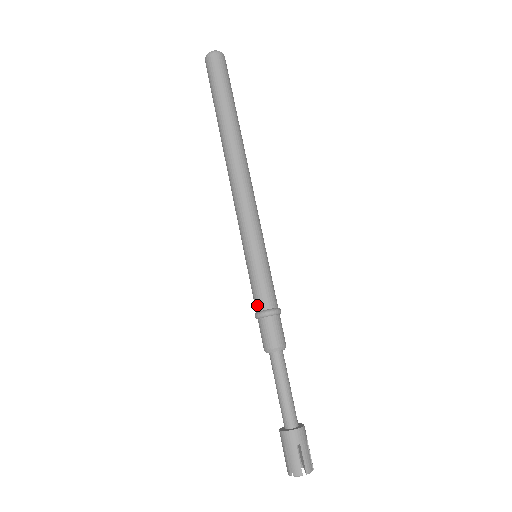
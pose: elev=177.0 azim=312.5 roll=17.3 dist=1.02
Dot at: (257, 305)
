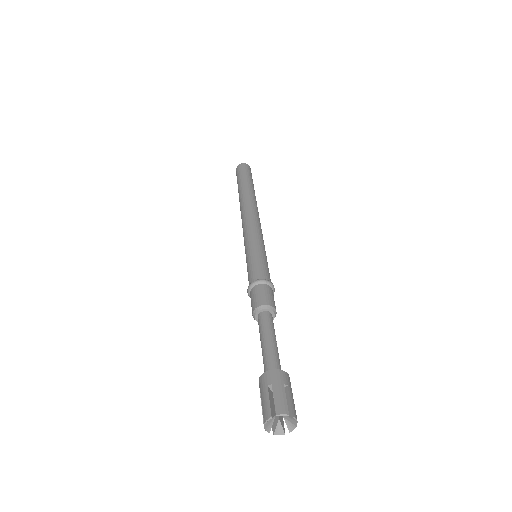
Dot at: occluded
